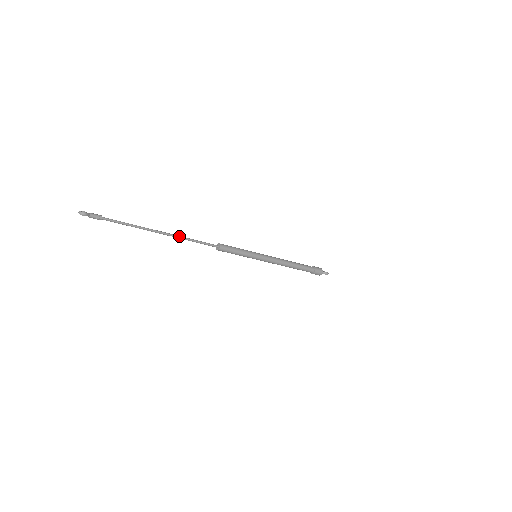
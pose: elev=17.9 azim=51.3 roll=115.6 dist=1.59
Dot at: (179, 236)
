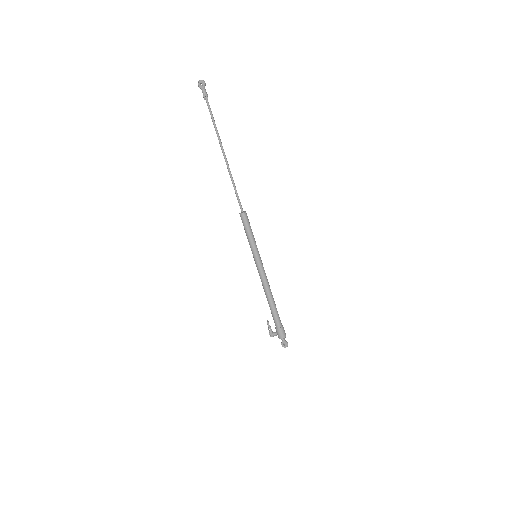
Dot at: (230, 171)
